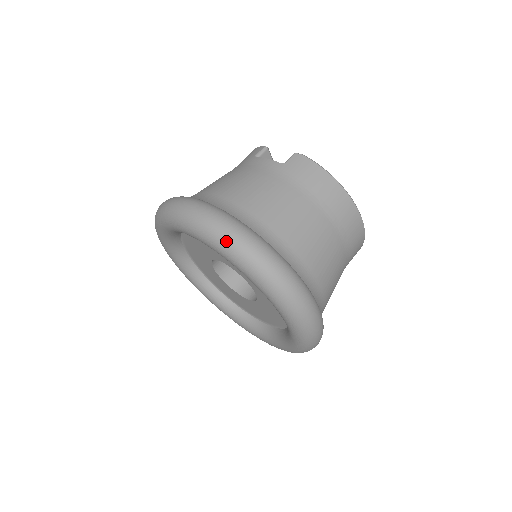
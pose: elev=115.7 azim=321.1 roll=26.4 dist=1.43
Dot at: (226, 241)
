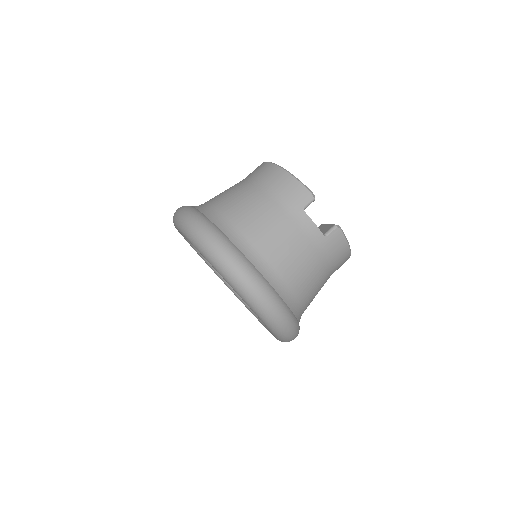
Dot at: (274, 324)
